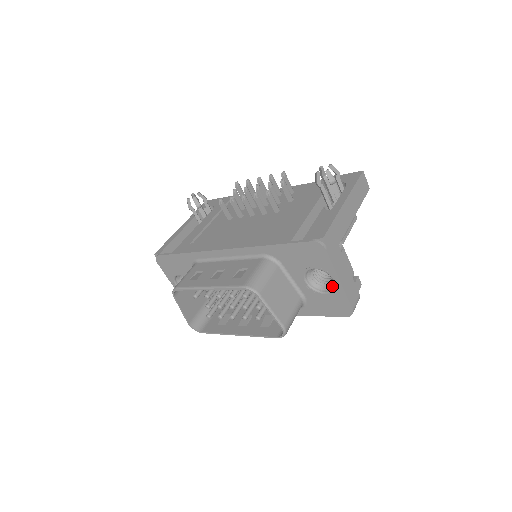
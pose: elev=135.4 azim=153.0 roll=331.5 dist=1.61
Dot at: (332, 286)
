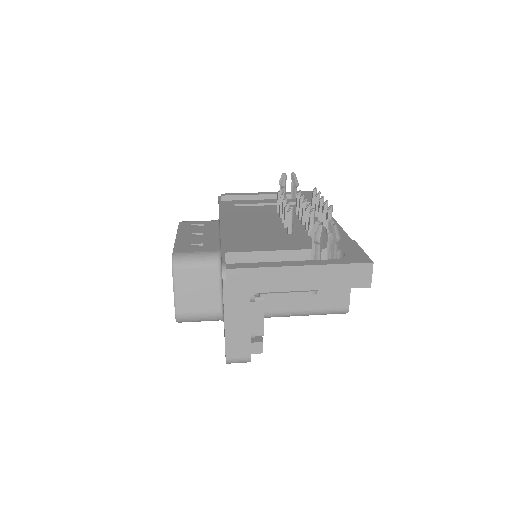
Dot at: occluded
